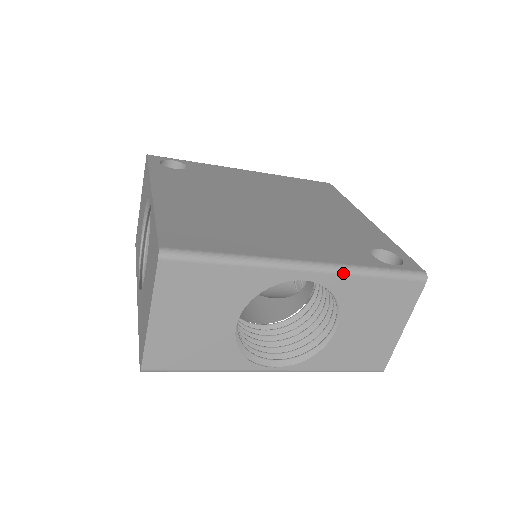
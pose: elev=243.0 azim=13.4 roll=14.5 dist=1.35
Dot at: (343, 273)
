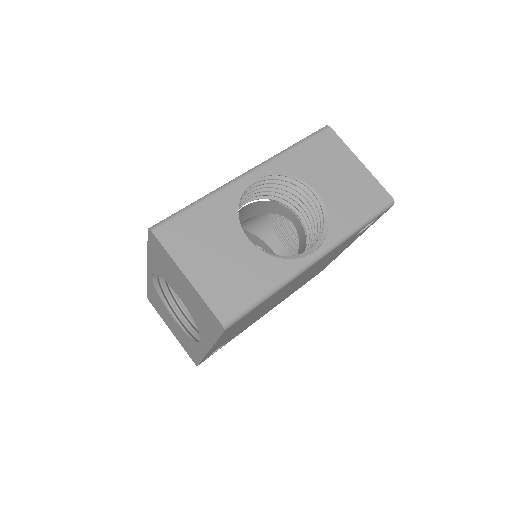
Dot at: (274, 159)
